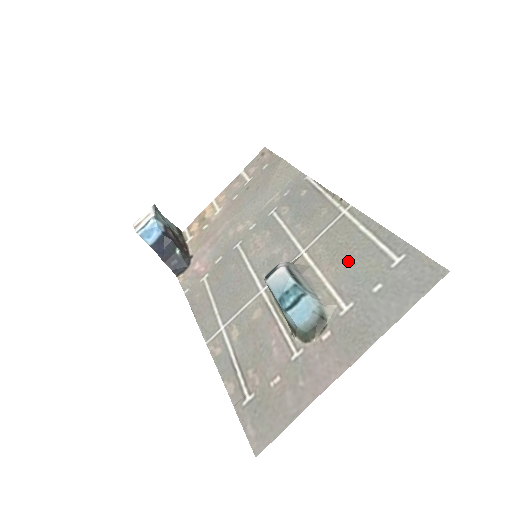
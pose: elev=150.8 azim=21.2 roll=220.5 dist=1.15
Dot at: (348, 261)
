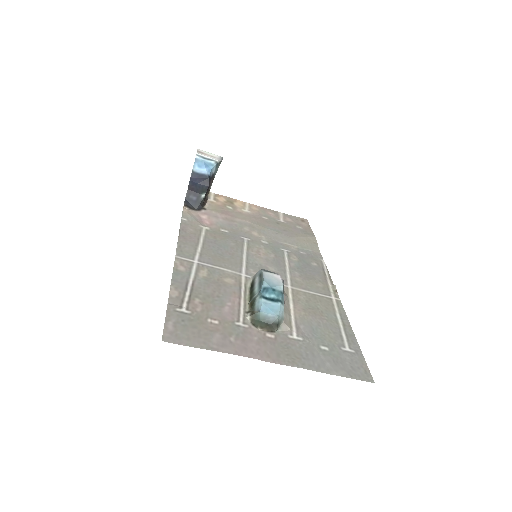
Dot at: (316, 319)
